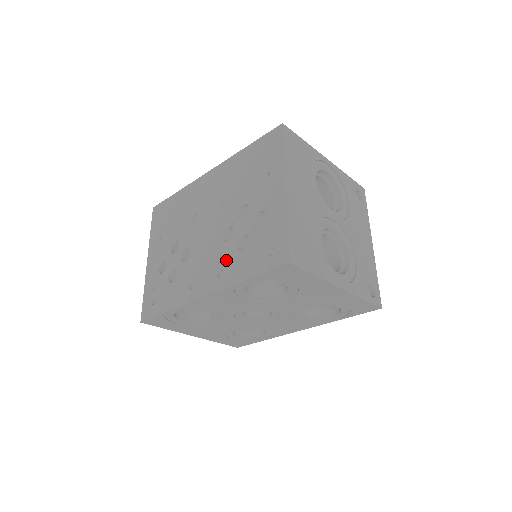
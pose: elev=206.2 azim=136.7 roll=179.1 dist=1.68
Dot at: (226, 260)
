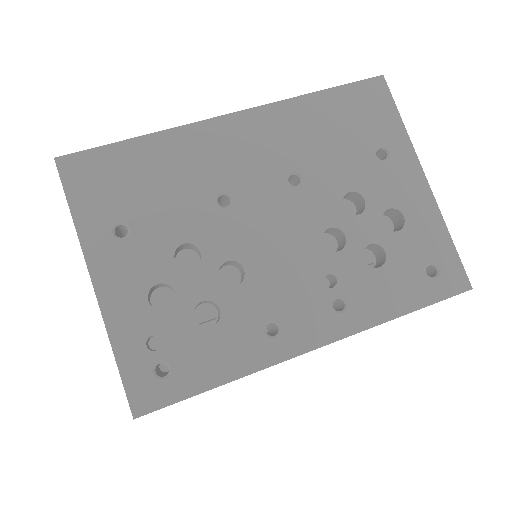
Dot at: (348, 283)
